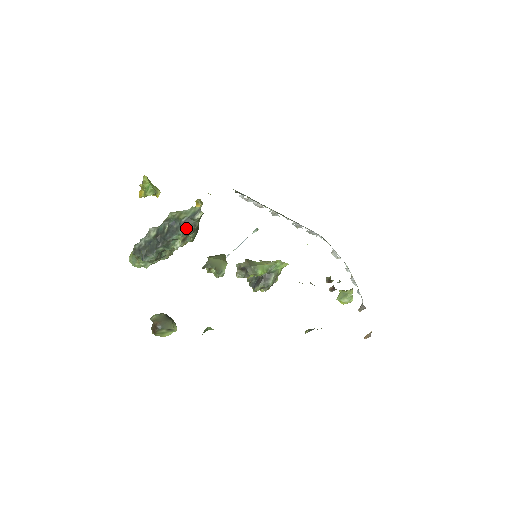
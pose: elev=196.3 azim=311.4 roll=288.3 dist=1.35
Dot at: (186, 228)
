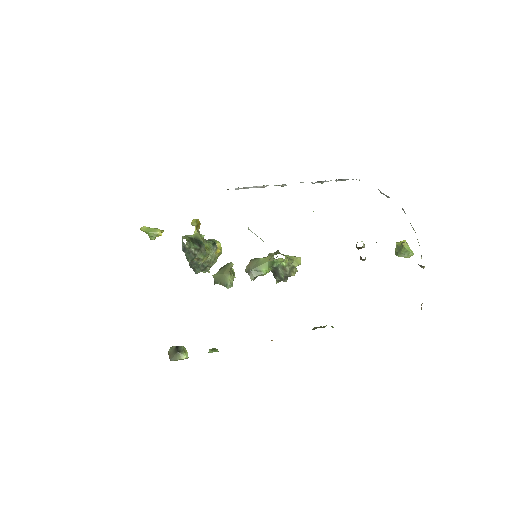
Dot at: (187, 256)
